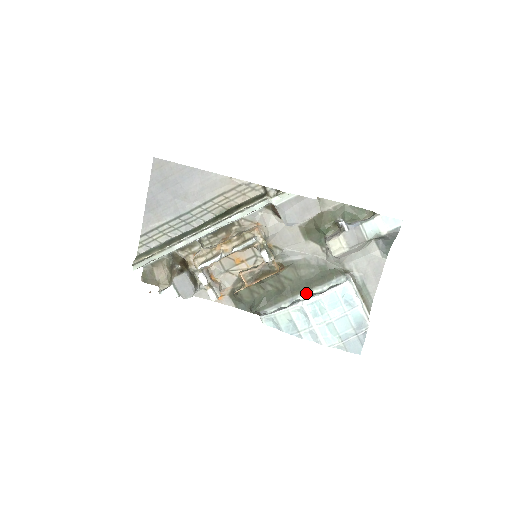
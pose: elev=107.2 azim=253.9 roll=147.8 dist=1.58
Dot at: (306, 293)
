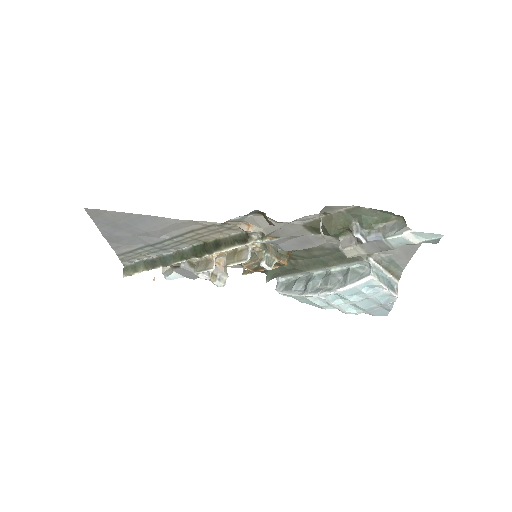
Dot at: (323, 269)
